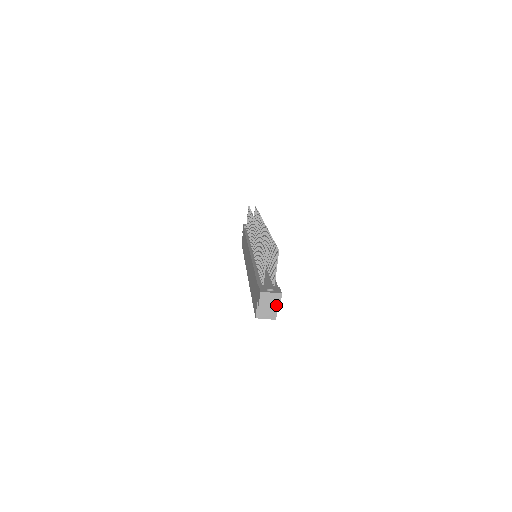
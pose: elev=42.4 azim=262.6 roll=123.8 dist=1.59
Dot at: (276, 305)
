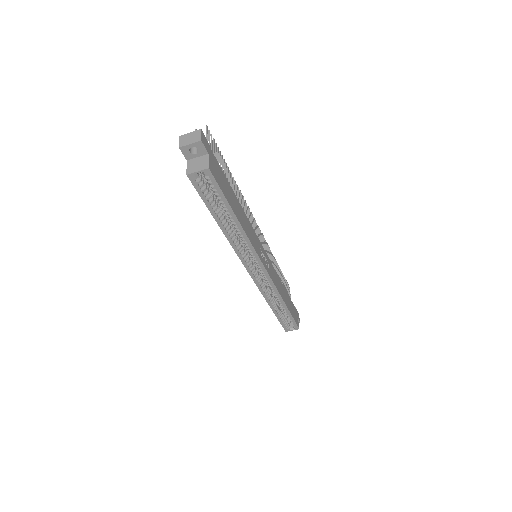
Dot at: (197, 140)
